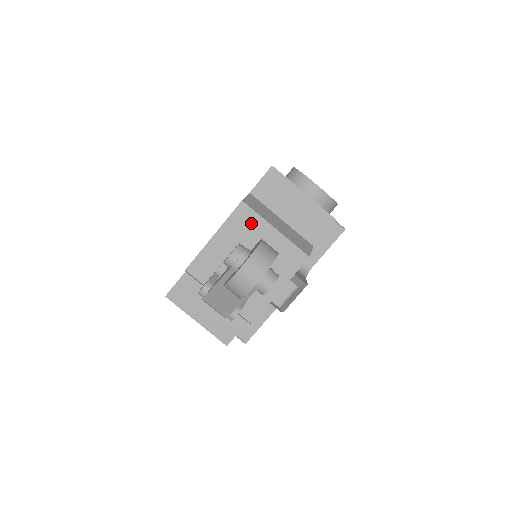
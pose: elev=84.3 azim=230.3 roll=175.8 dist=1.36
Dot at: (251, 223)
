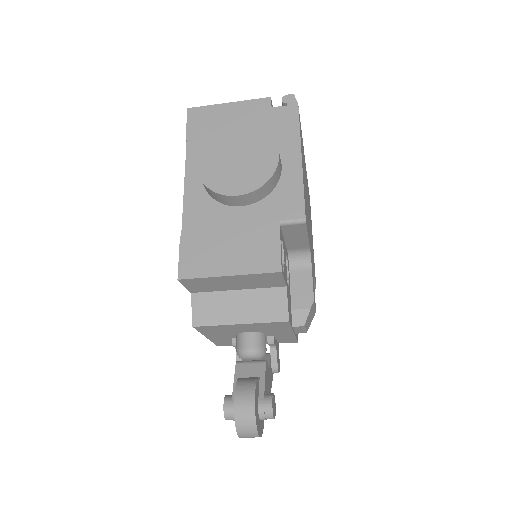
Dot at: (218, 329)
